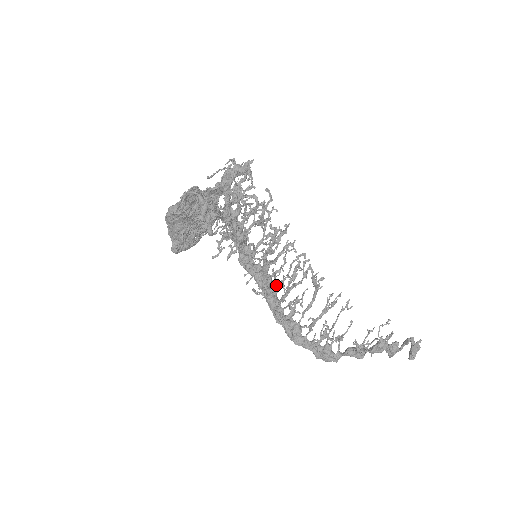
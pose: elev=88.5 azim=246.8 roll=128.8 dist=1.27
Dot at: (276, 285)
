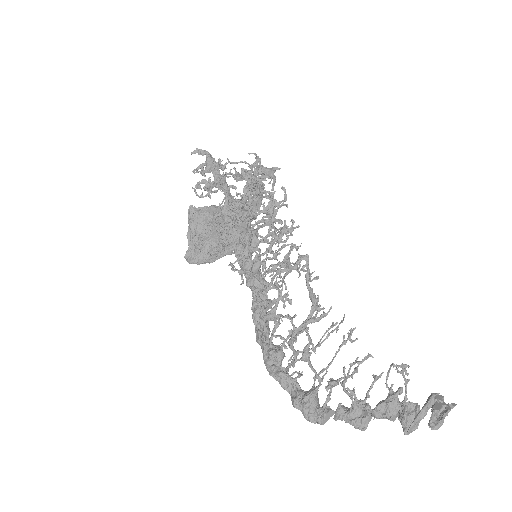
Dot at: (255, 258)
